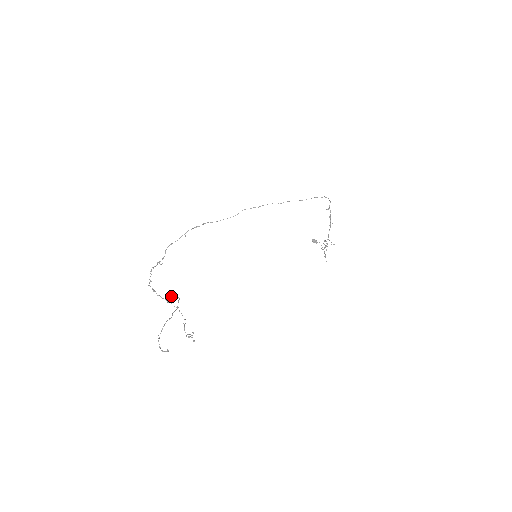
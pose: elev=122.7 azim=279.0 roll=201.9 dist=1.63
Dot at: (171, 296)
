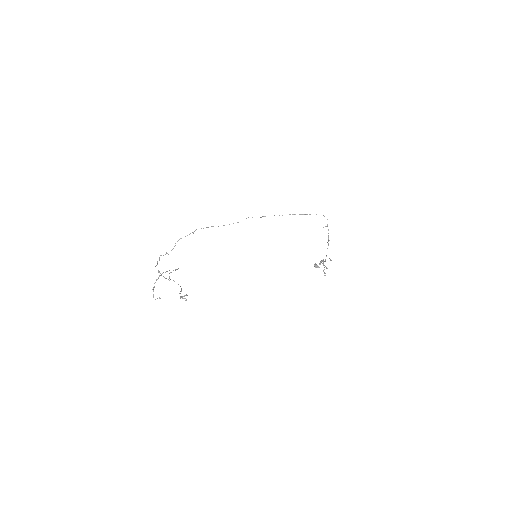
Dot at: (173, 270)
